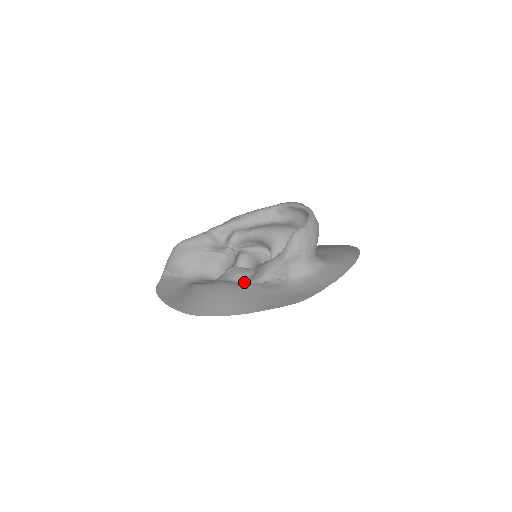
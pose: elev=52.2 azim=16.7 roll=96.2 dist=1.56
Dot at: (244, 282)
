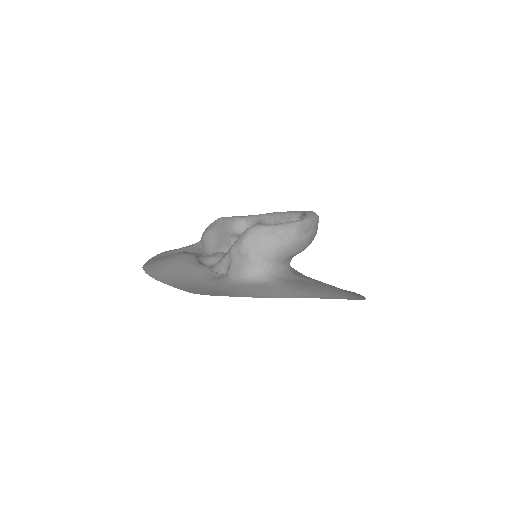
Dot at: (209, 266)
